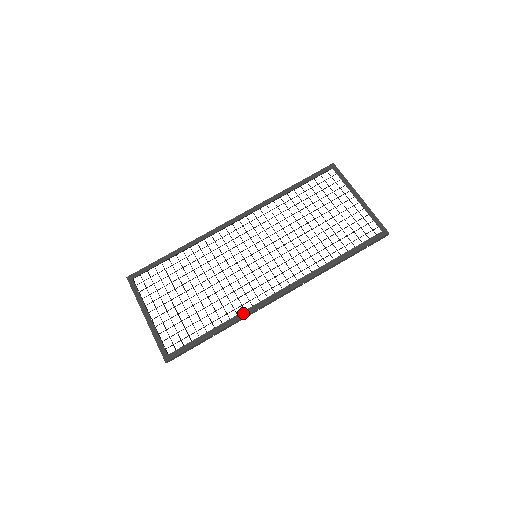
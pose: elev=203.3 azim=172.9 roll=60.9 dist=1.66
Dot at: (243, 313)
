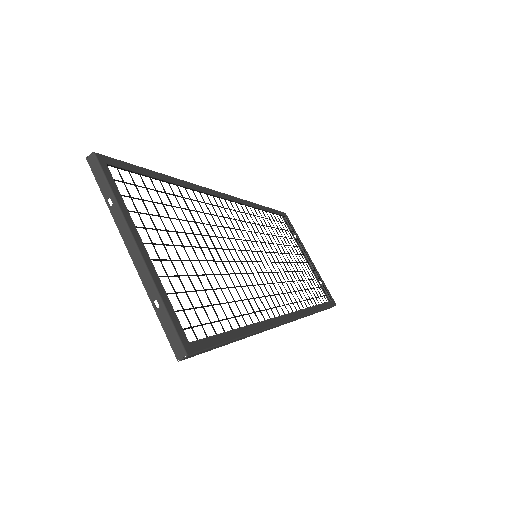
Dot at: (266, 322)
